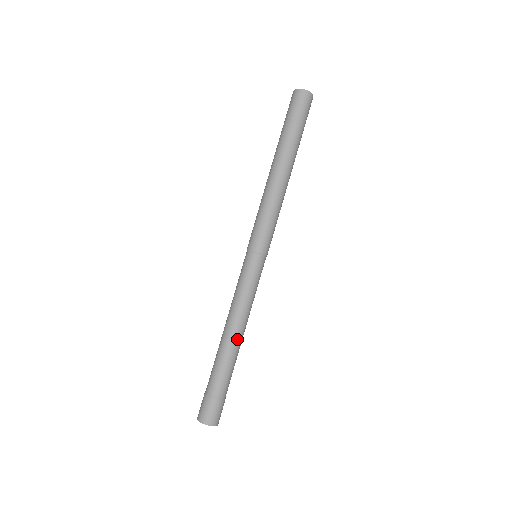
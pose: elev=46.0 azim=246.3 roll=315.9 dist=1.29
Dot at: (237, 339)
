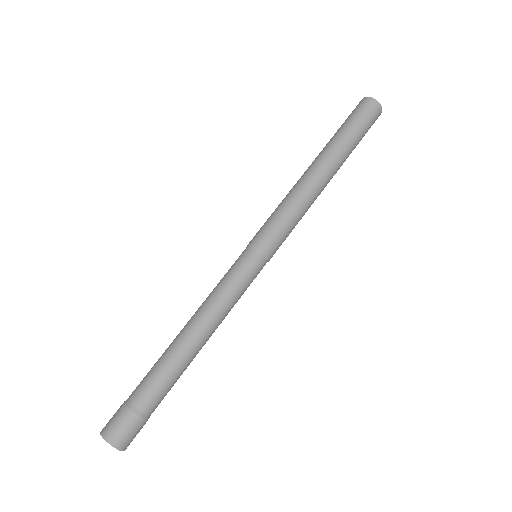
Dot at: (198, 348)
